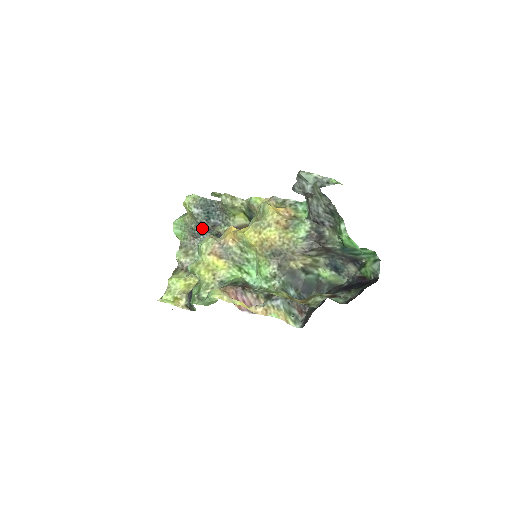
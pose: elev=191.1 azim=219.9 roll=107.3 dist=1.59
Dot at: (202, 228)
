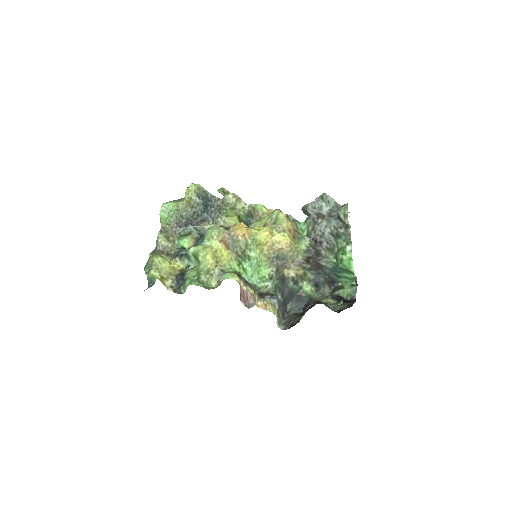
Dot at: (192, 219)
